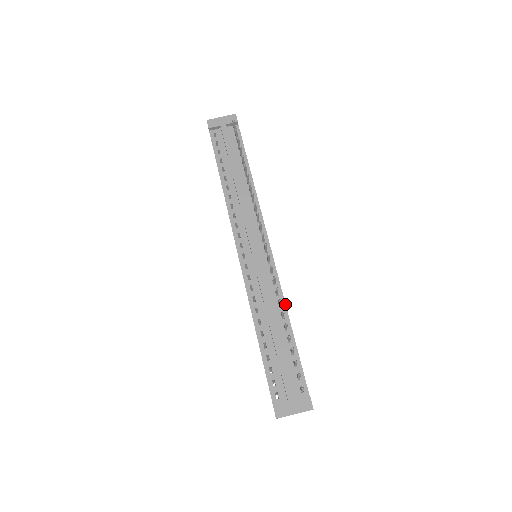
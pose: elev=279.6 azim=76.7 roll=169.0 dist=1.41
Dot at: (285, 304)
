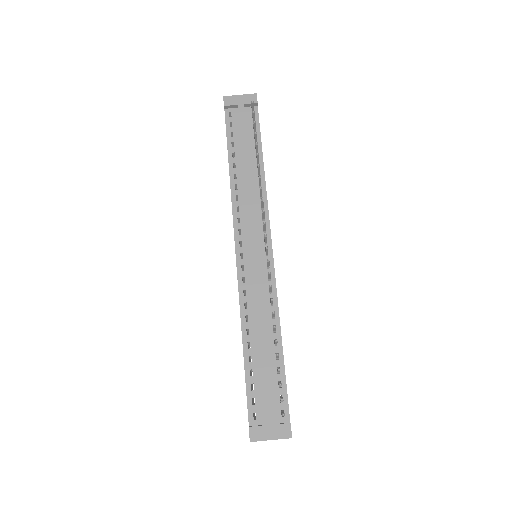
Dot at: occluded
